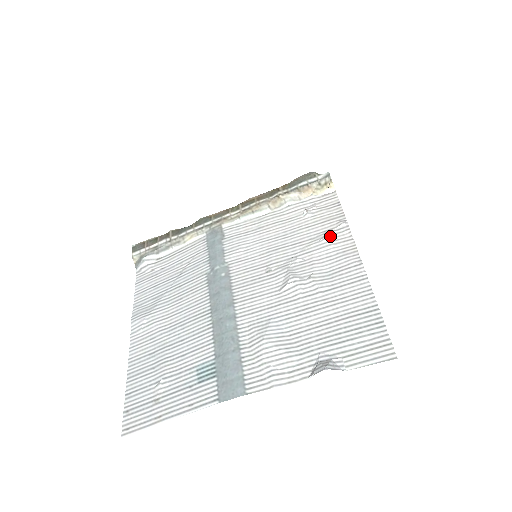
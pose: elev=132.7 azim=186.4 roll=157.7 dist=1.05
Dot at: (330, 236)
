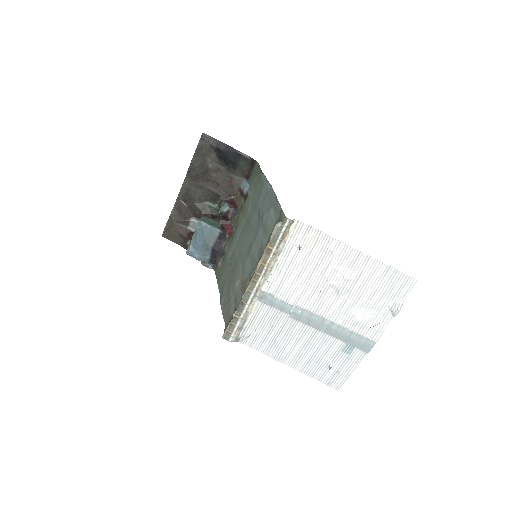
Dot at: (329, 250)
